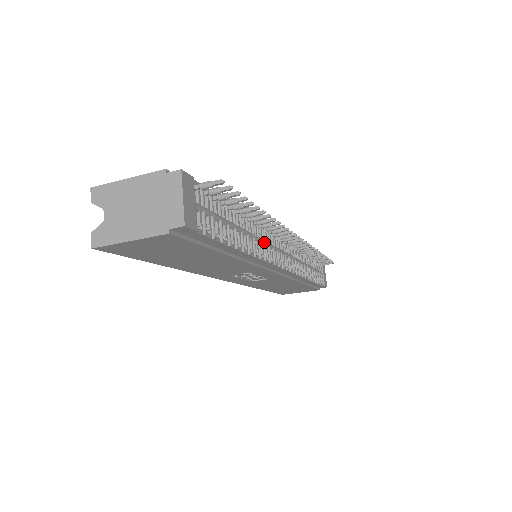
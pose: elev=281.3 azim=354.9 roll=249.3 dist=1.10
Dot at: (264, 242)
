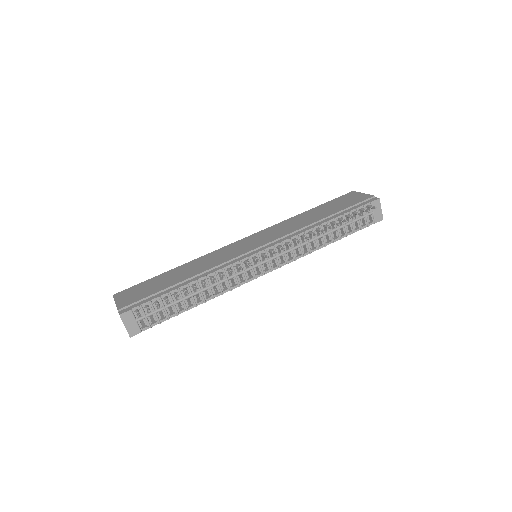
Dot at: (226, 280)
